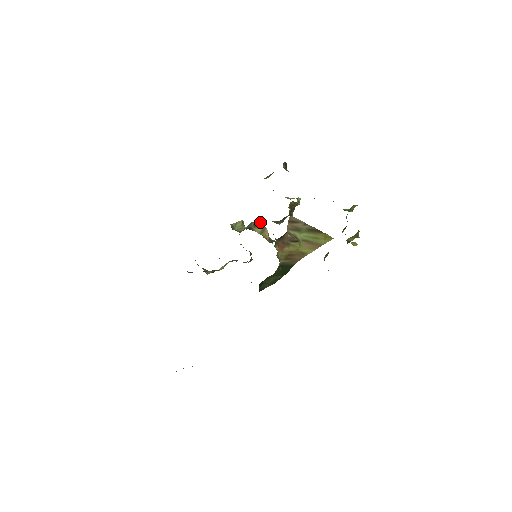
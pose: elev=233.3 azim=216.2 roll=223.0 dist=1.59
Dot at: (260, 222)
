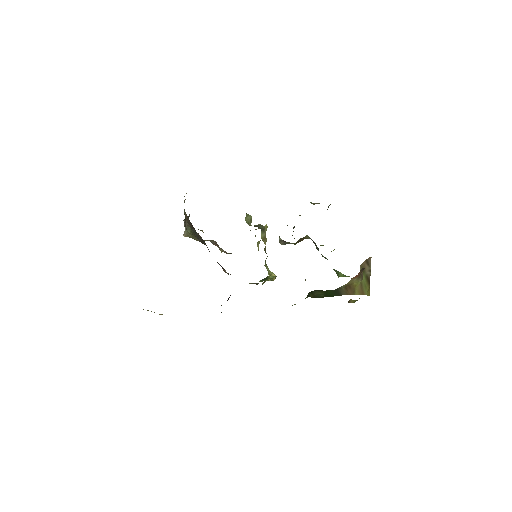
Dot at: (265, 230)
